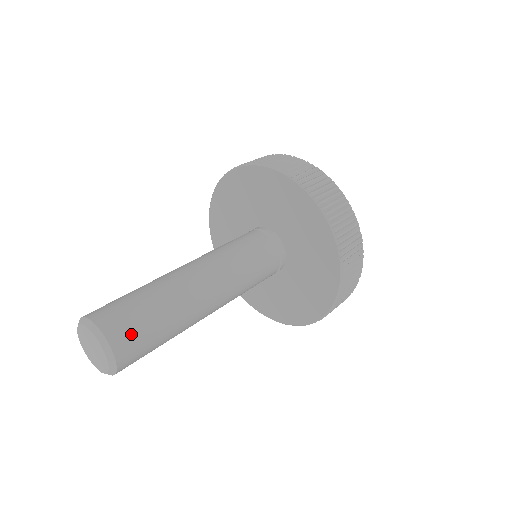
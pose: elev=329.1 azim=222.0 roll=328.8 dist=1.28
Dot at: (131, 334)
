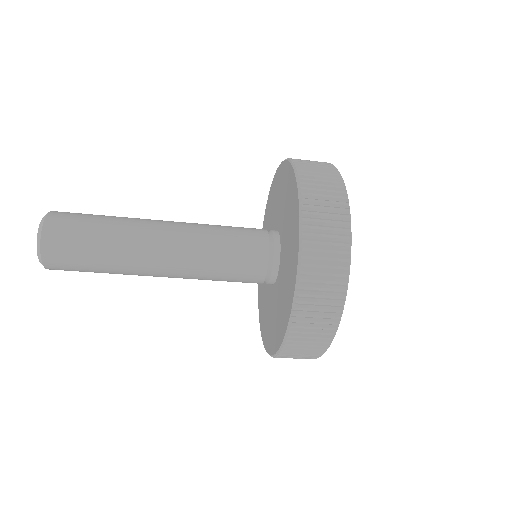
Dot at: (64, 241)
